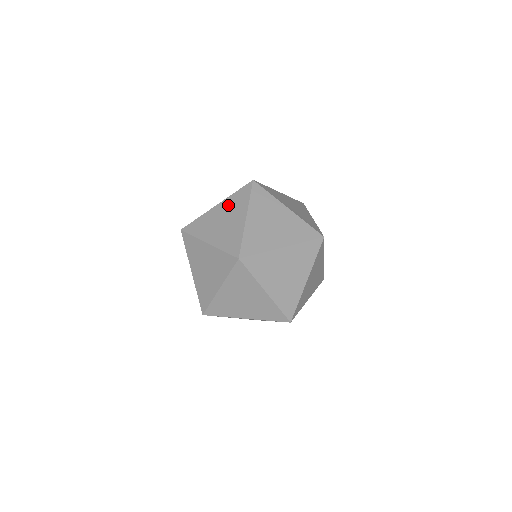
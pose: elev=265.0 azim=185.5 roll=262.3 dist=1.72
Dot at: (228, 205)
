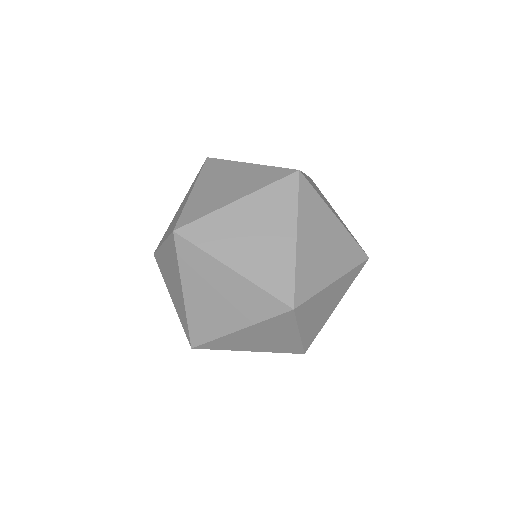
Dot at: (209, 178)
